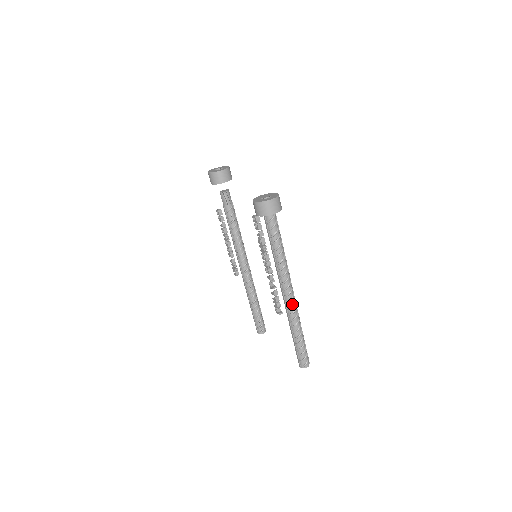
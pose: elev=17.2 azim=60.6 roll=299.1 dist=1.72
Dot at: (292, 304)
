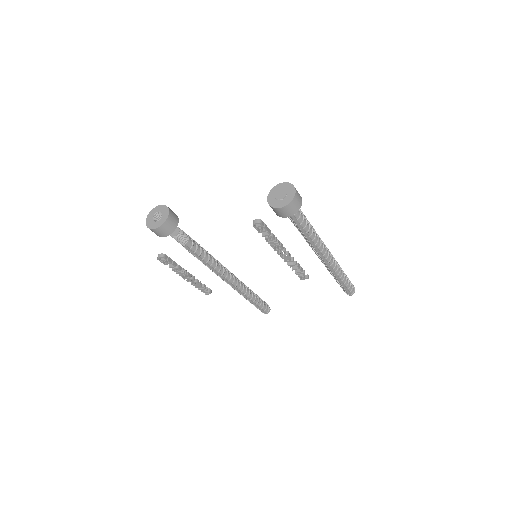
Dot at: (333, 258)
